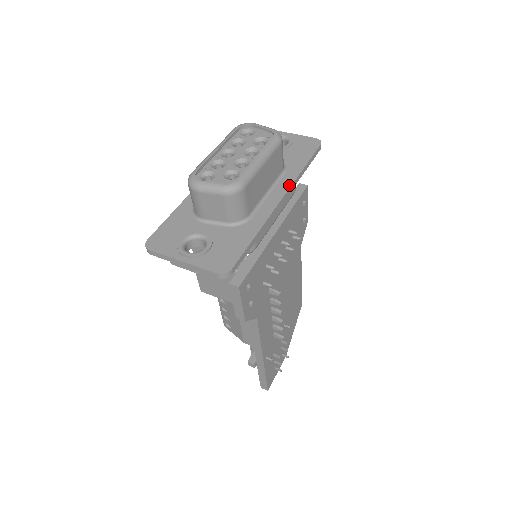
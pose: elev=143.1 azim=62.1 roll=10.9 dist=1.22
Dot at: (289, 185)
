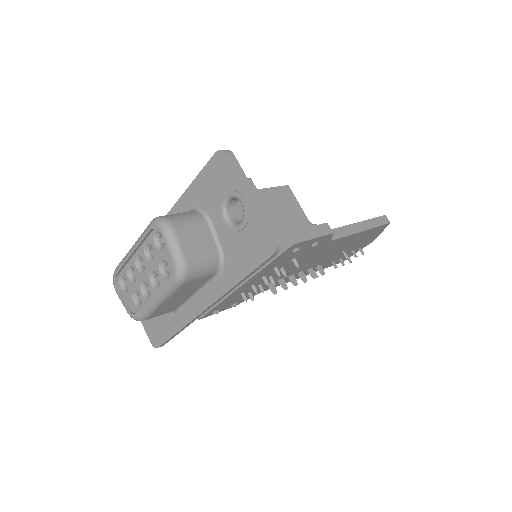
Dot at: (215, 298)
